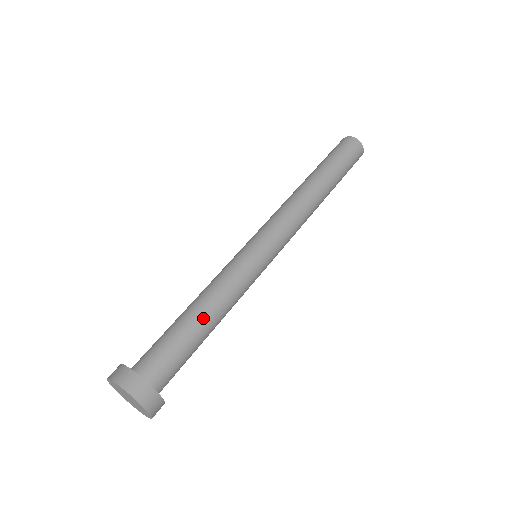
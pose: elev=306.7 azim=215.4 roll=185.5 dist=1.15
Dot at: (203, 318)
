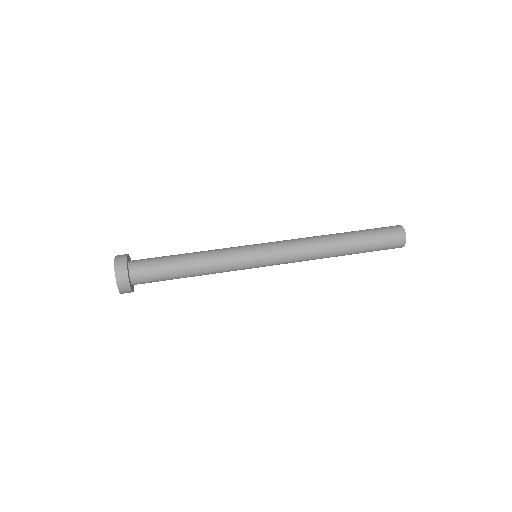
Dot at: (186, 259)
